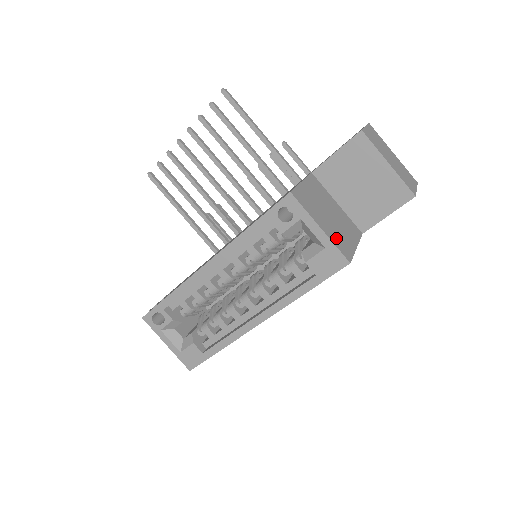
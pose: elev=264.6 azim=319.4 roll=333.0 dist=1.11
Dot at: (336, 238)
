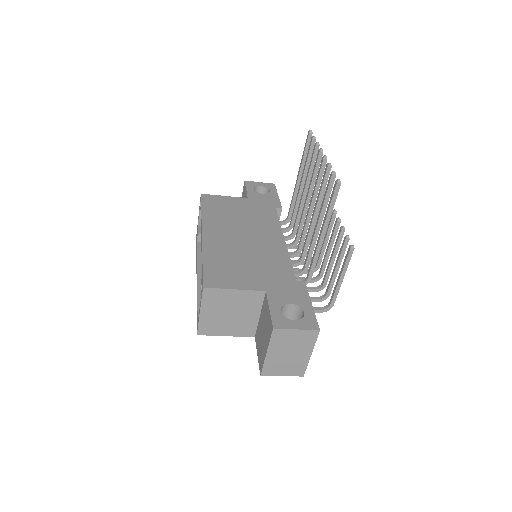
Dot at: (208, 323)
